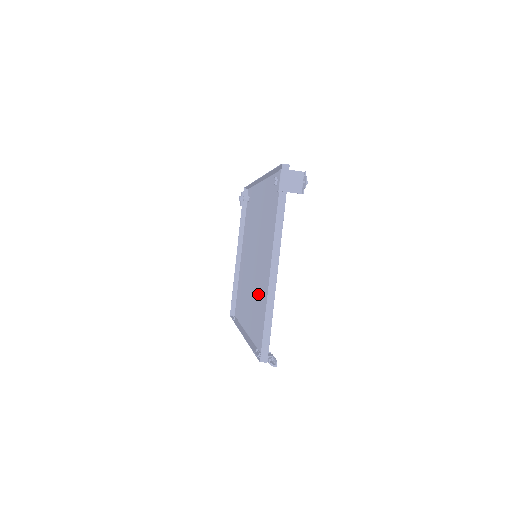
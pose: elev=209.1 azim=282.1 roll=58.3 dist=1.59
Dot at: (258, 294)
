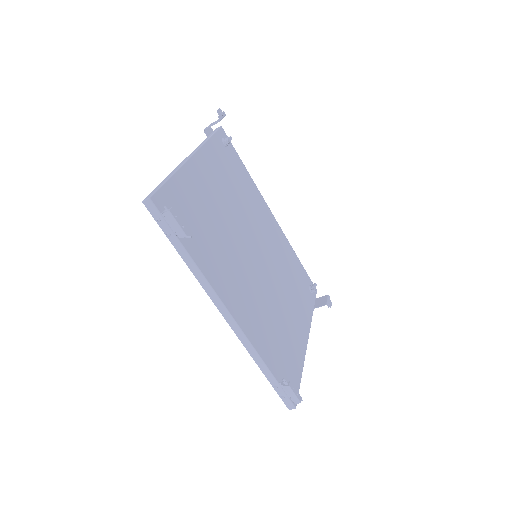
Dot at: (223, 244)
